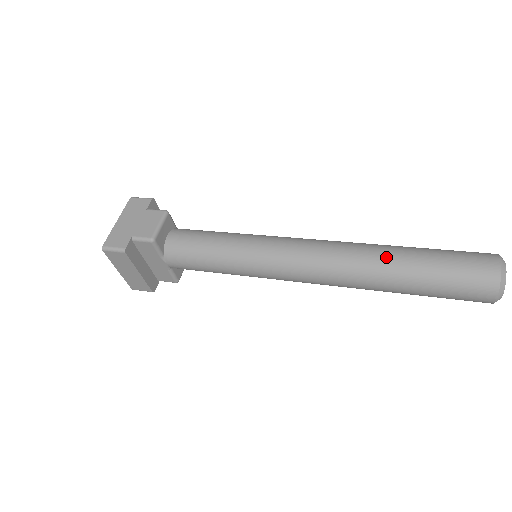
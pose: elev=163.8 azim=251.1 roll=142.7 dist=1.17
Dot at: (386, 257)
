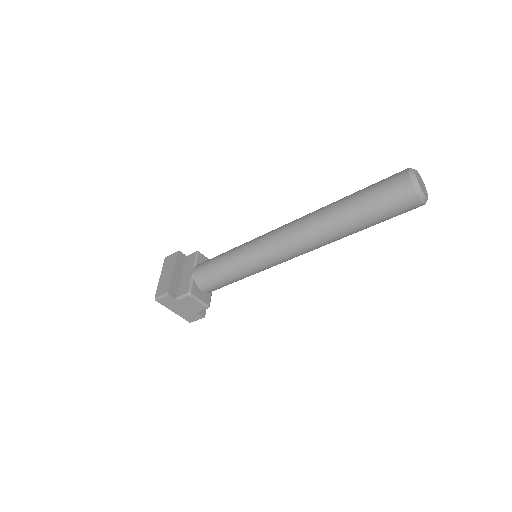
Dot at: occluded
